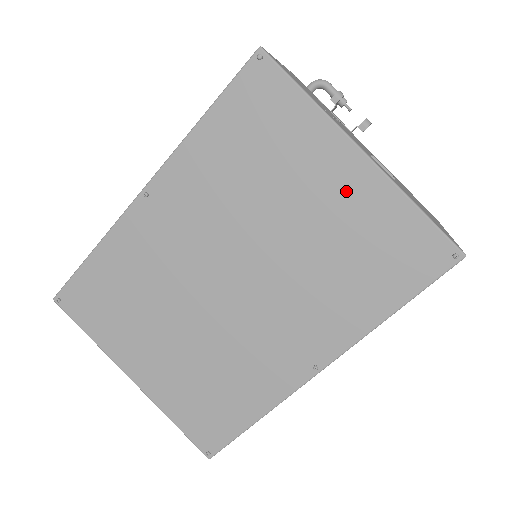
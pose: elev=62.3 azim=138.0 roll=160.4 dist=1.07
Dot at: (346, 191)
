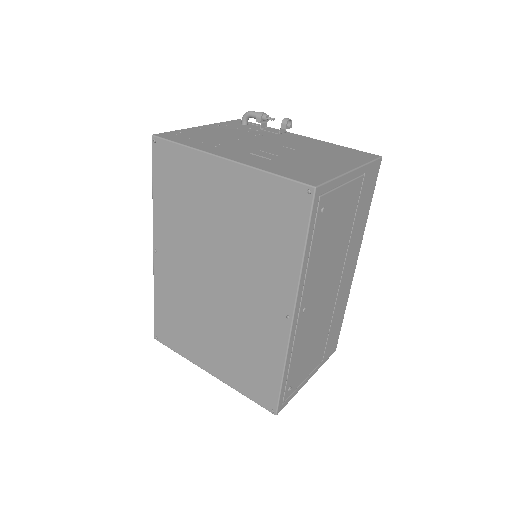
Dot at: (232, 188)
